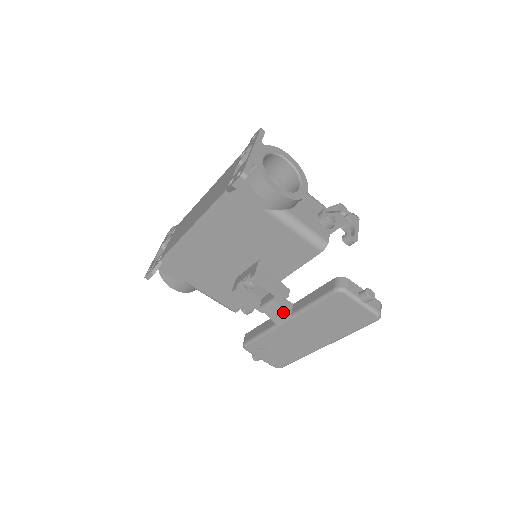
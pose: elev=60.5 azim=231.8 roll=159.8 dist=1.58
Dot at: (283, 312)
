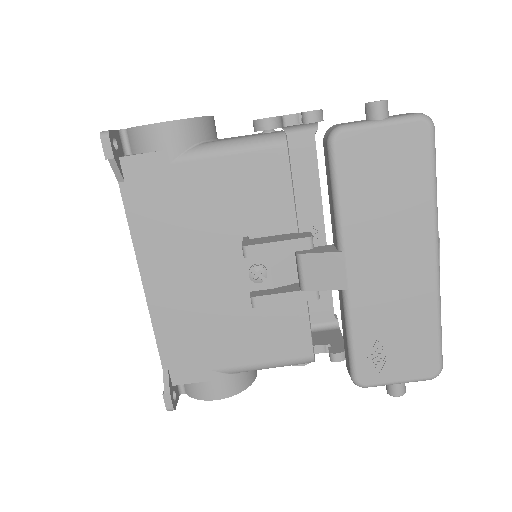
Dot at: (325, 259)
